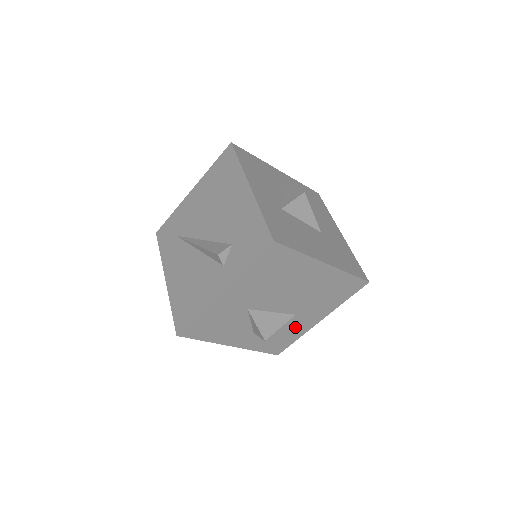
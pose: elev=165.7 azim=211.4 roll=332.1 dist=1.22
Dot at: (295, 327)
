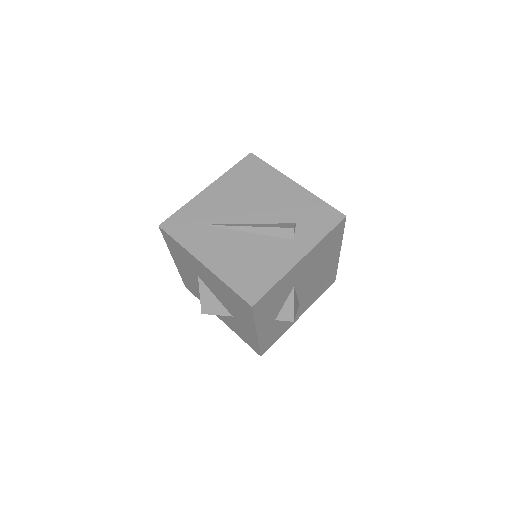
Dot at: occluded
